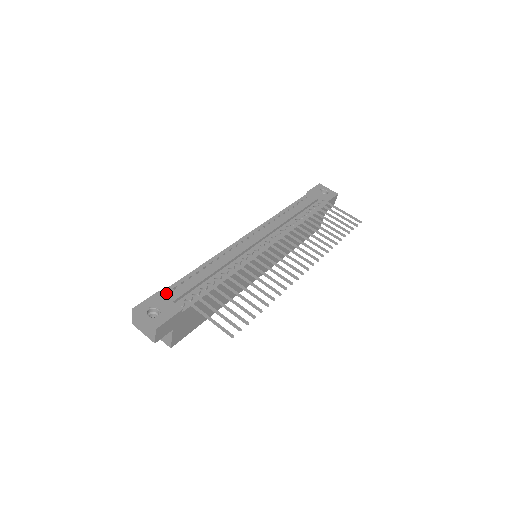
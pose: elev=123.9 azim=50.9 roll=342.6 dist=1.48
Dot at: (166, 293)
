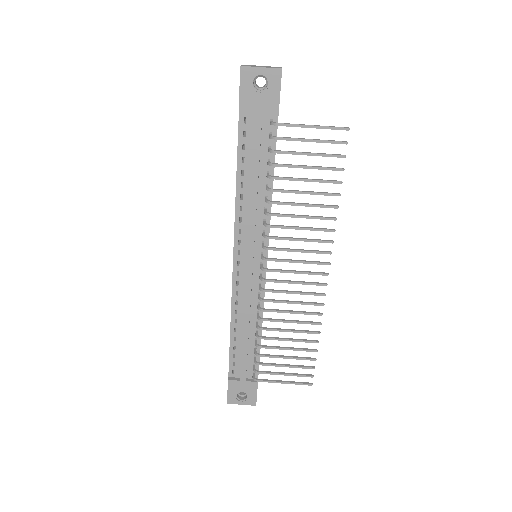
Dot at: (232, 372)
